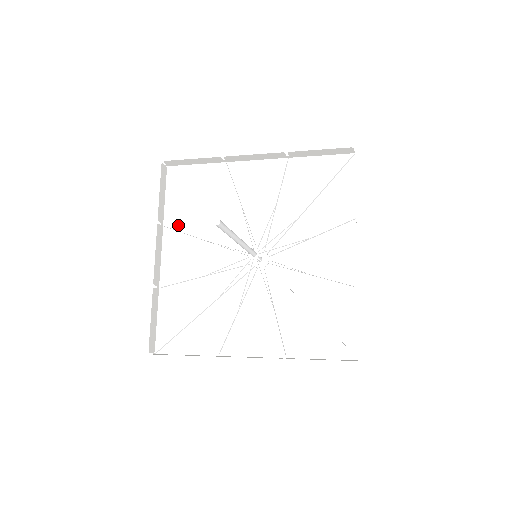
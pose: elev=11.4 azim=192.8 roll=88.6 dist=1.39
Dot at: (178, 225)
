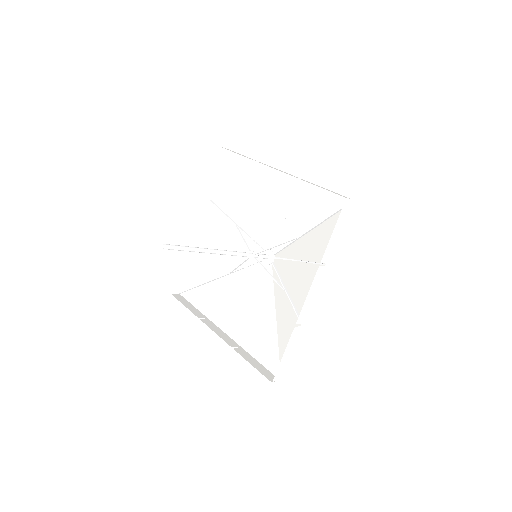
Dot at: (220, 203)
